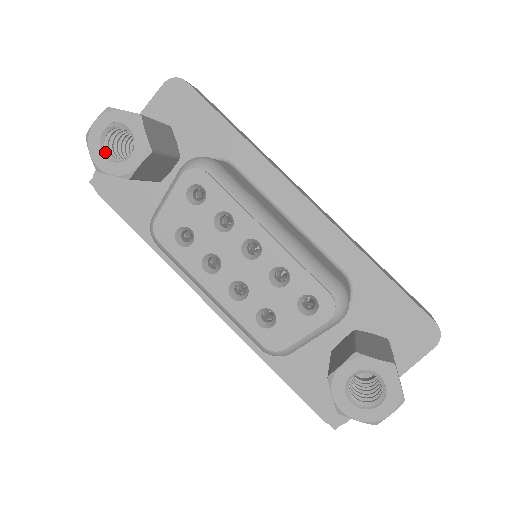
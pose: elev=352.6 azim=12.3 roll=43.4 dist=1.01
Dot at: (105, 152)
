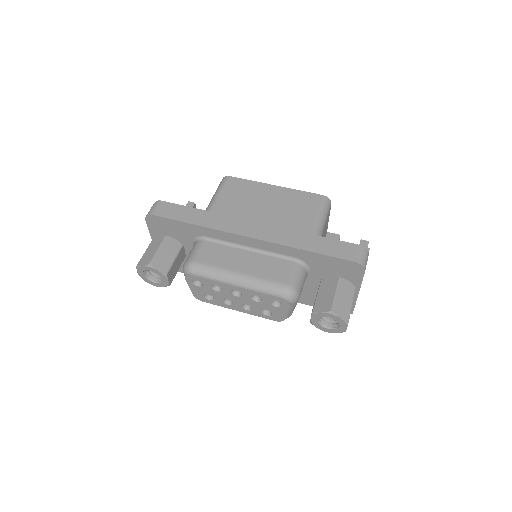
Dot at: (153, 280)
